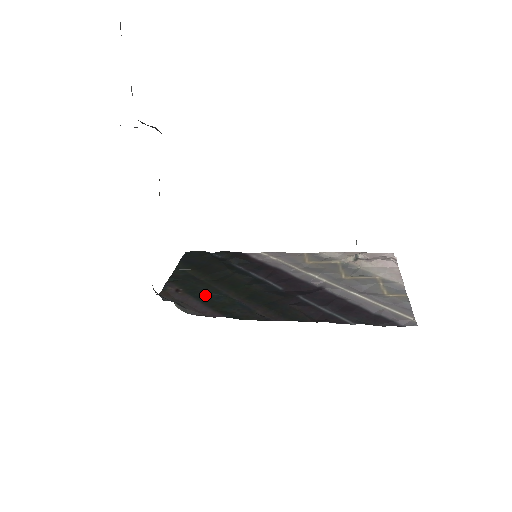
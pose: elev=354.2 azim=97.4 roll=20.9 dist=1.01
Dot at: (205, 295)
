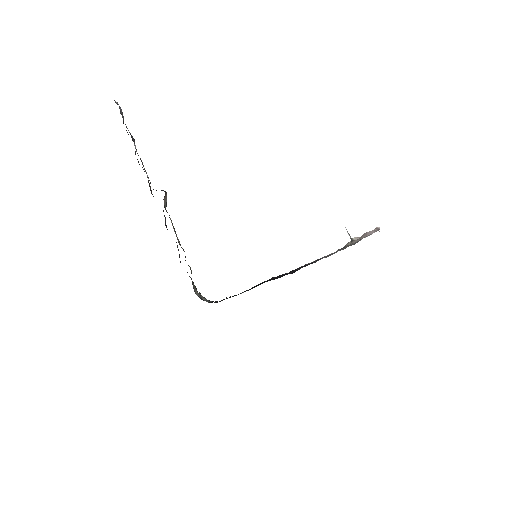
Dot at: occluded
